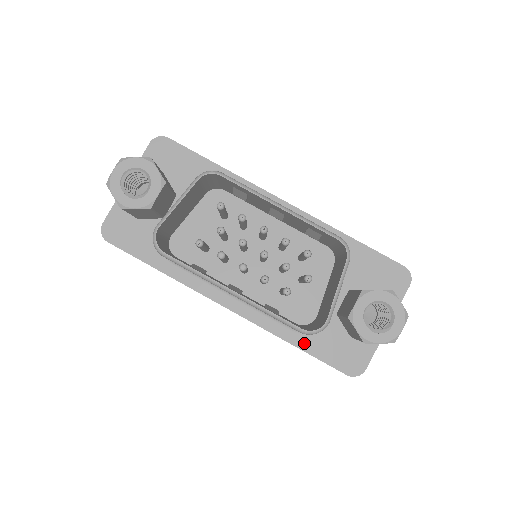
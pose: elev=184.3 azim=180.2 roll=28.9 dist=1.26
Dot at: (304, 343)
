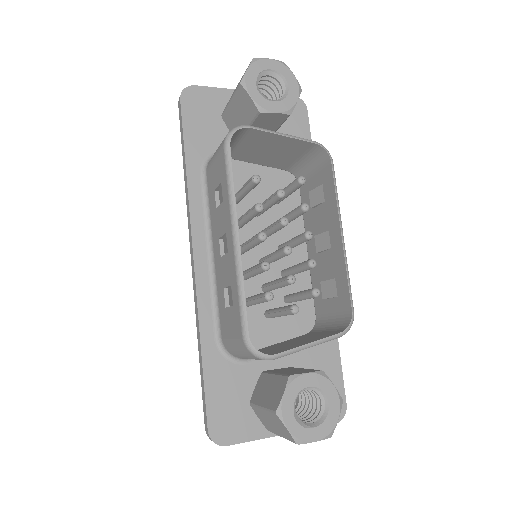
Dot at: (211, 360)
